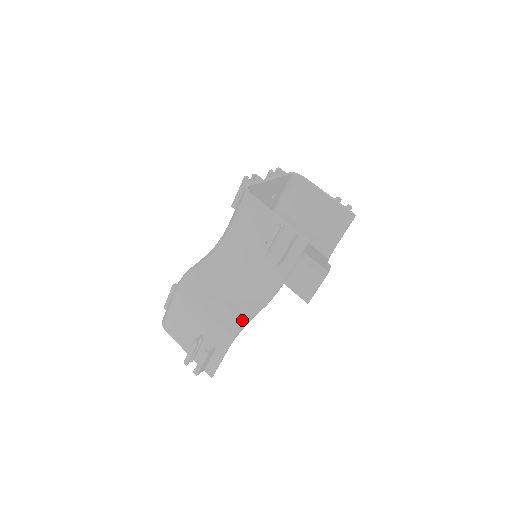
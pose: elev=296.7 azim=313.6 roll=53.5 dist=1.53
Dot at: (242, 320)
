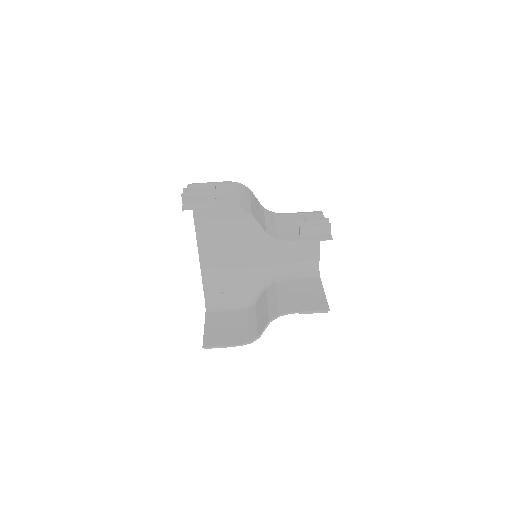
Dot at: (252, 212)
